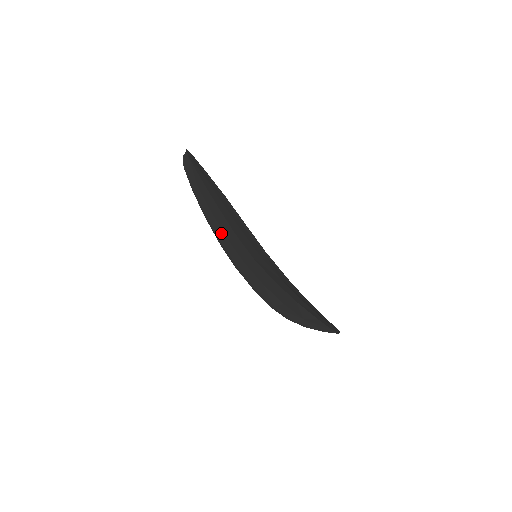
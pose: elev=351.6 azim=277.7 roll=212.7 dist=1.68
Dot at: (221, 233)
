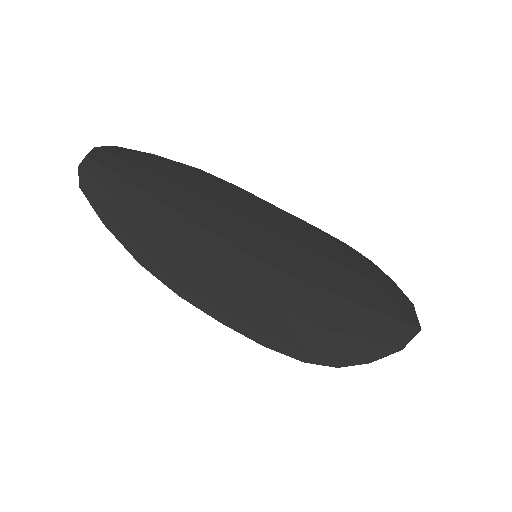
Dot at: (219, 199)
